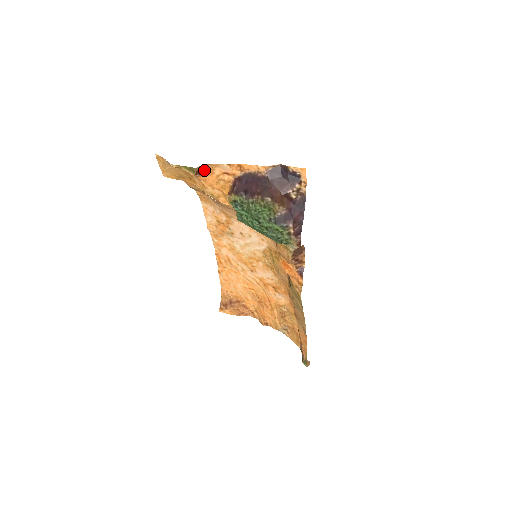
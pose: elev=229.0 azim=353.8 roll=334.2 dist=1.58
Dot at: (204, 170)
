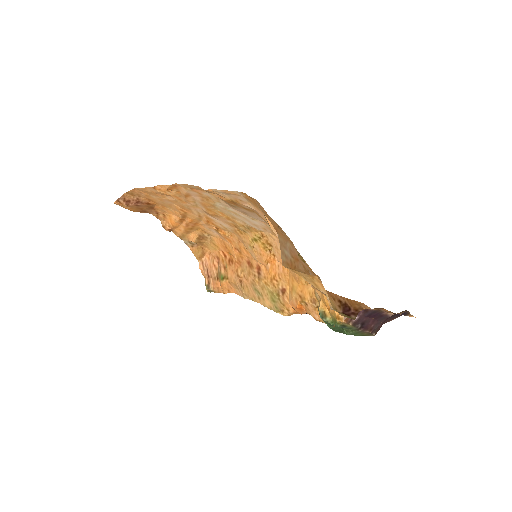
Dot at: (351, 306)
